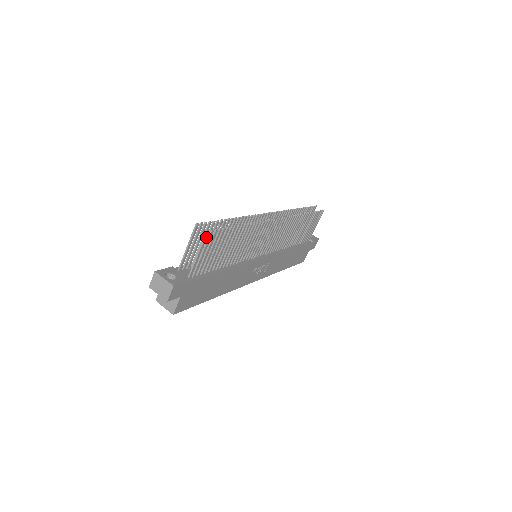
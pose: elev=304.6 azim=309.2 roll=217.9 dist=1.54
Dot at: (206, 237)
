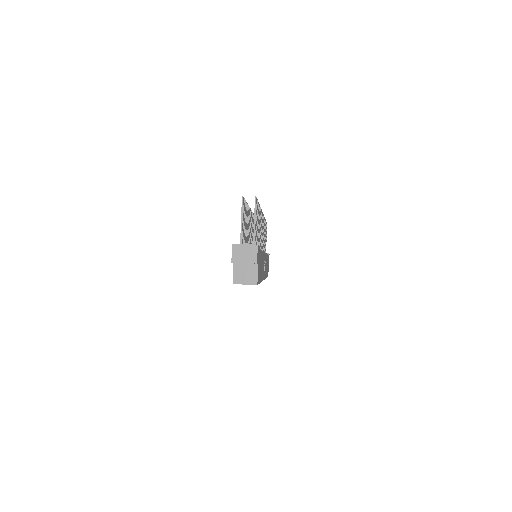
Dot at: (256, 203)
